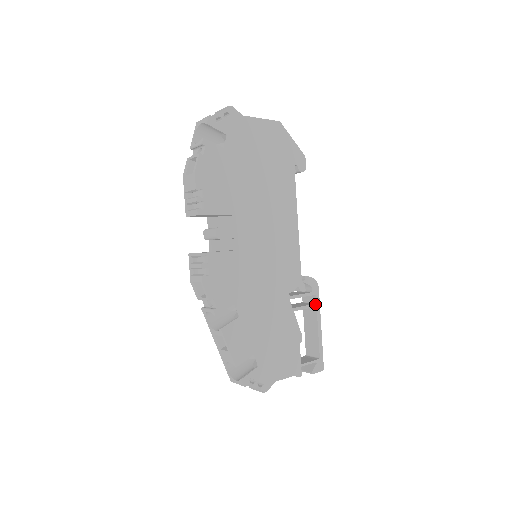
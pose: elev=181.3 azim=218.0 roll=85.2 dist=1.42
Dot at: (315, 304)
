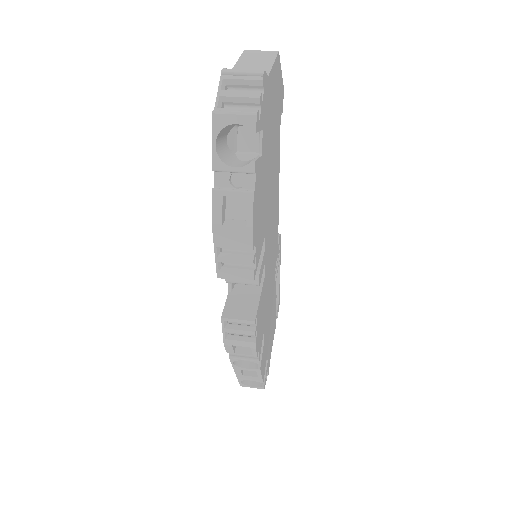
Dot at: occluded
